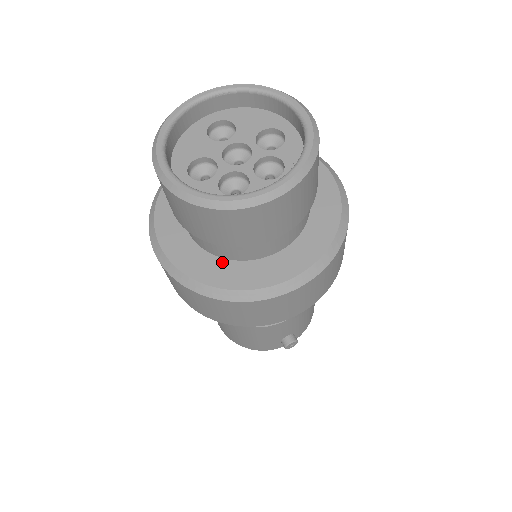
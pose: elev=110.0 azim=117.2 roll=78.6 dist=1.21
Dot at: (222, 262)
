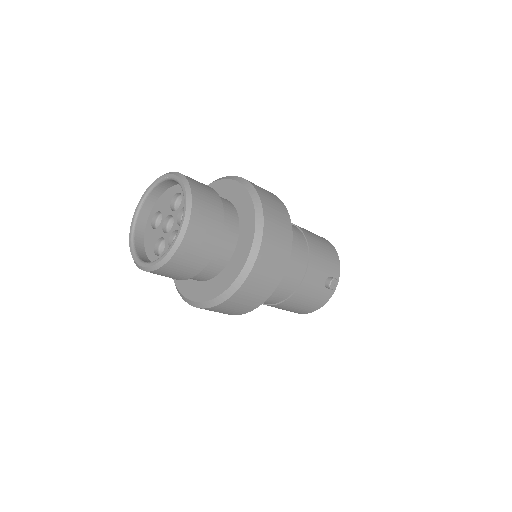
Dot at: (216, 279)
